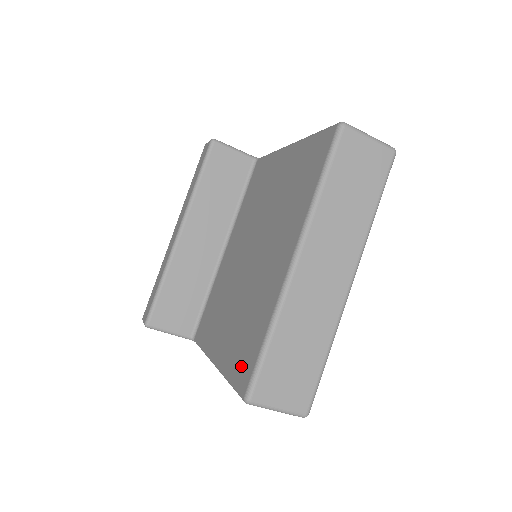
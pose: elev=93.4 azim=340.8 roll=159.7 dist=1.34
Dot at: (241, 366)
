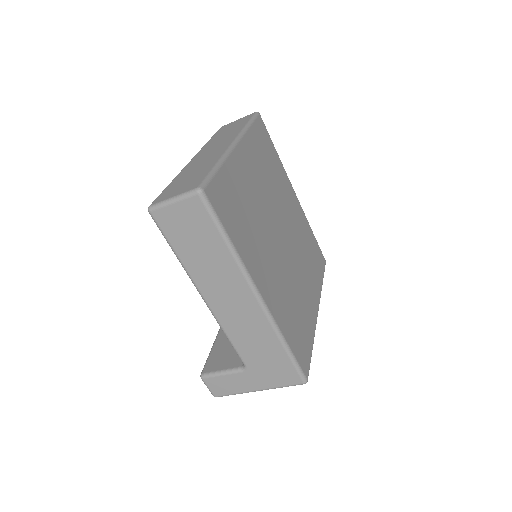
Dot at: occluded
